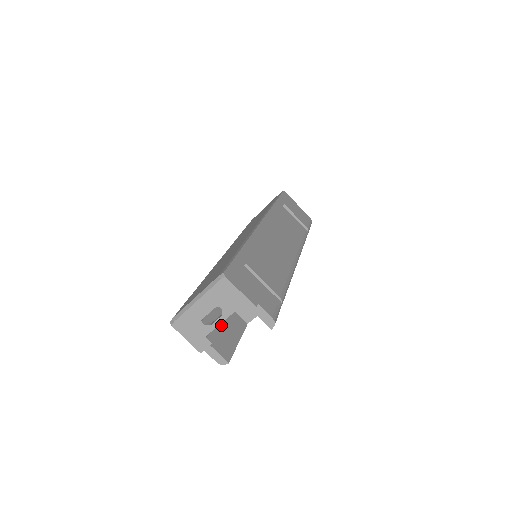
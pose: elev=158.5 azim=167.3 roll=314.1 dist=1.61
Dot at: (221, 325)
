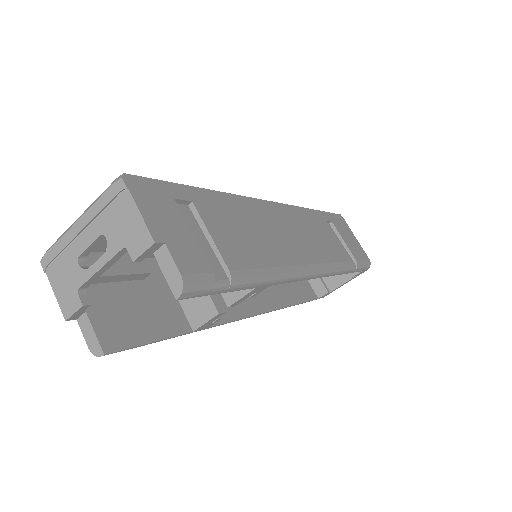
Dot at: (136, 305)
